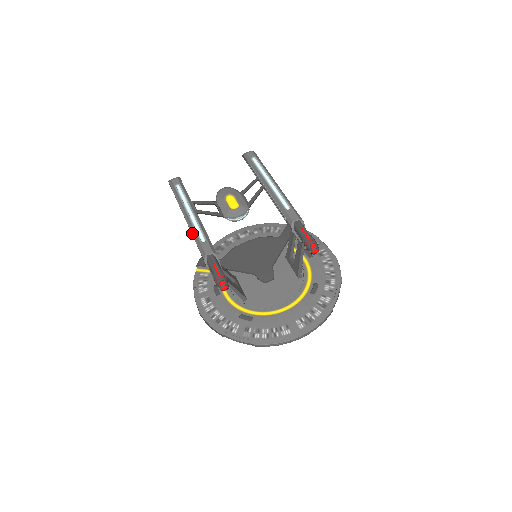
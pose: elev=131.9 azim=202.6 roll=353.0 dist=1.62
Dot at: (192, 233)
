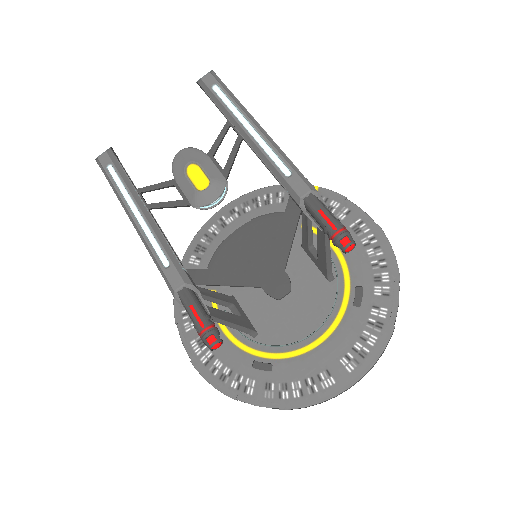
Dot at: occluded
